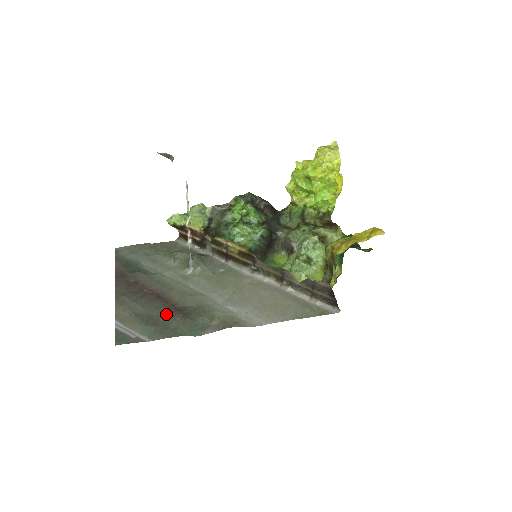
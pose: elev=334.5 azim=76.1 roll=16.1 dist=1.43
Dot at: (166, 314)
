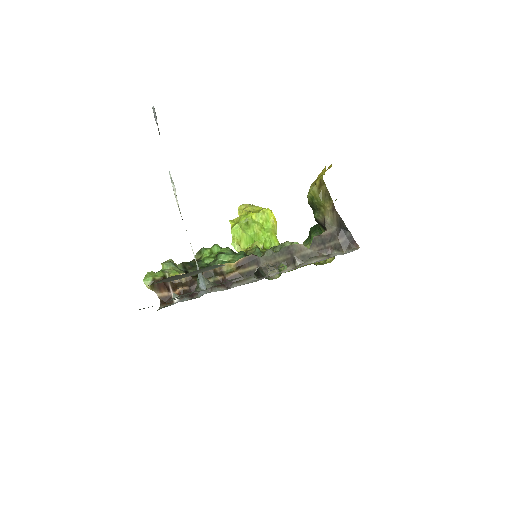
Dot at: occluded
